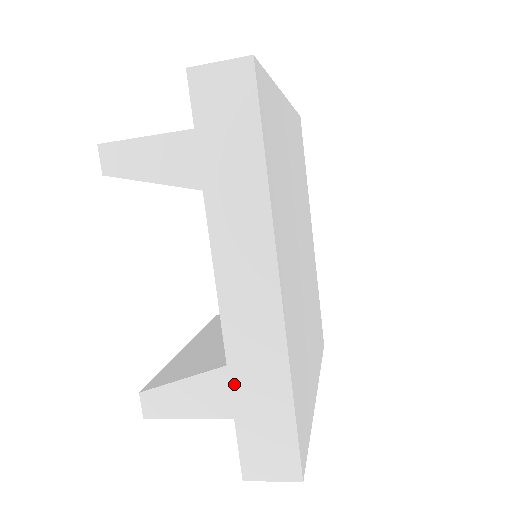
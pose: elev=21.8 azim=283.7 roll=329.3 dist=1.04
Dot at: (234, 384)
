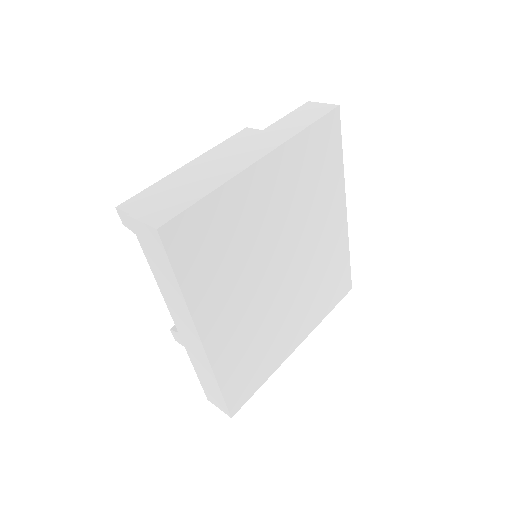
Dot at: (194, 365)
